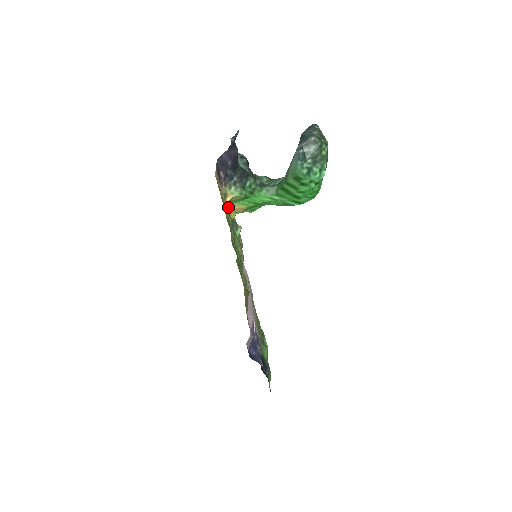
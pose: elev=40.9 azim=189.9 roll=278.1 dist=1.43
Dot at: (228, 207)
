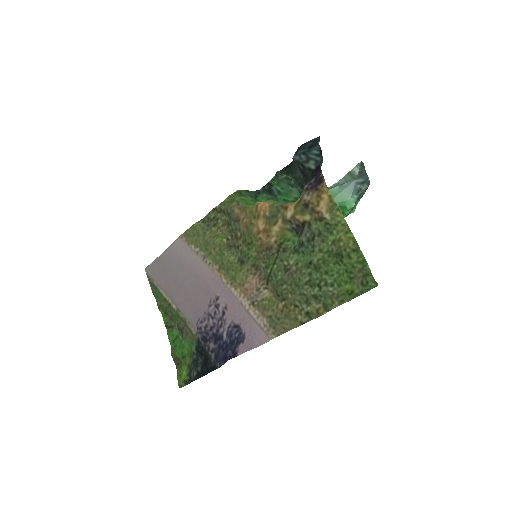
Dot at: (279, 207)
